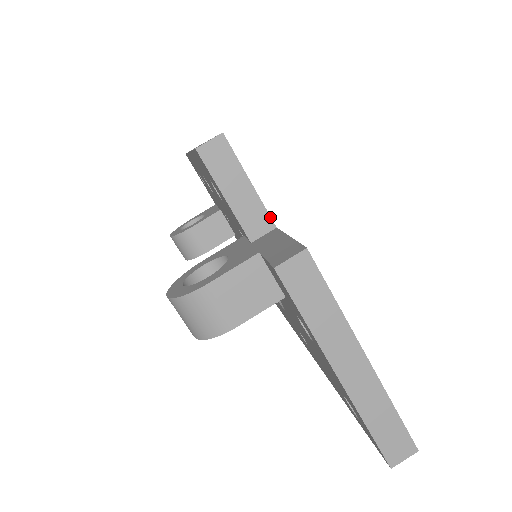
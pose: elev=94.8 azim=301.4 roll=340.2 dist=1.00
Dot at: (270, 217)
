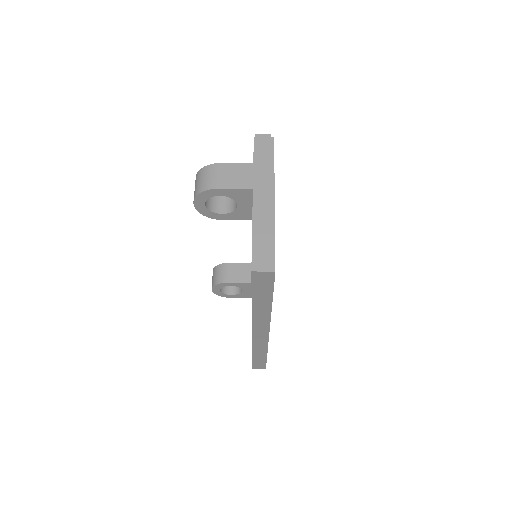
Dot at: occluded
